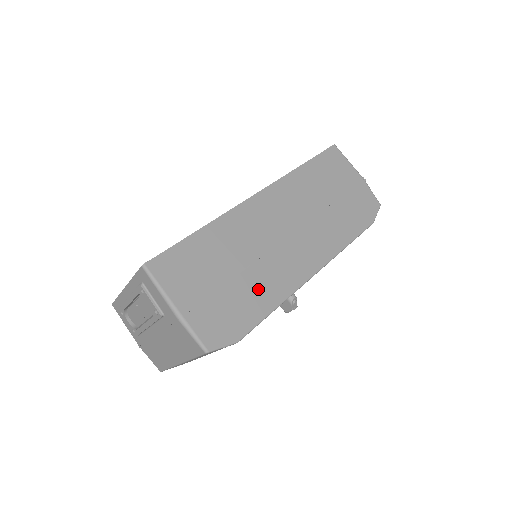
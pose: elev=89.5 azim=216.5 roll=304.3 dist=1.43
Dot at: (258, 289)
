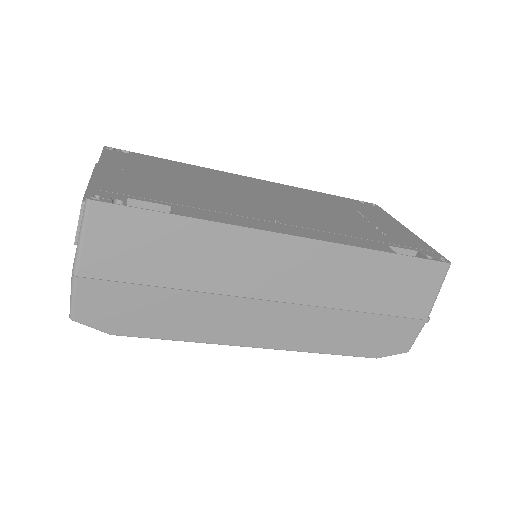
Dot at: (182, 315)
